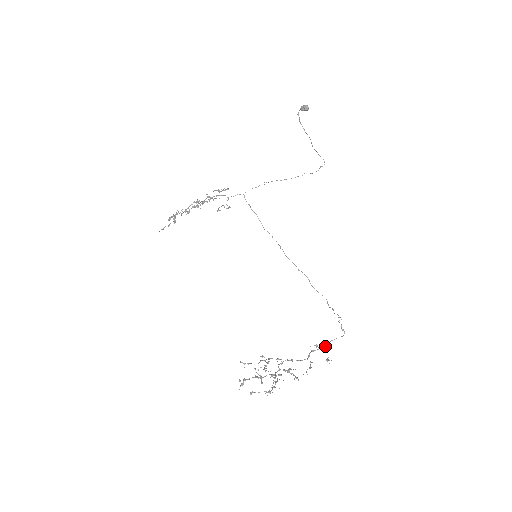
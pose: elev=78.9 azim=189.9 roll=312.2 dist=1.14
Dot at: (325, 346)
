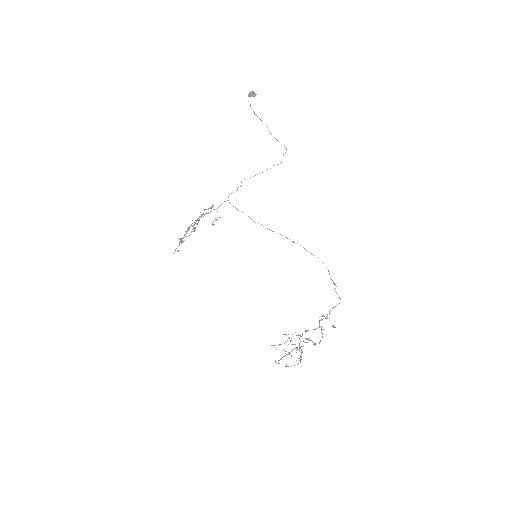
Dot at: (329, 314)
